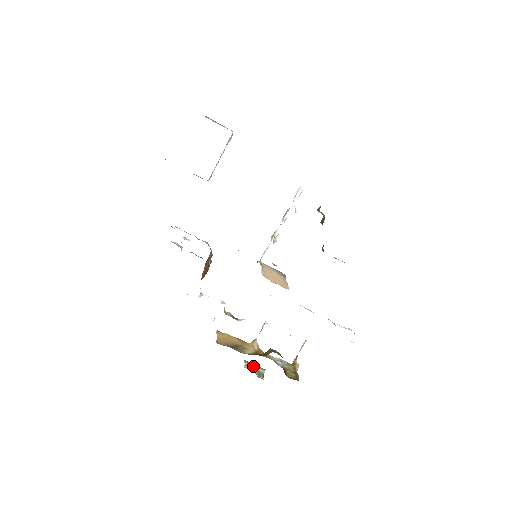
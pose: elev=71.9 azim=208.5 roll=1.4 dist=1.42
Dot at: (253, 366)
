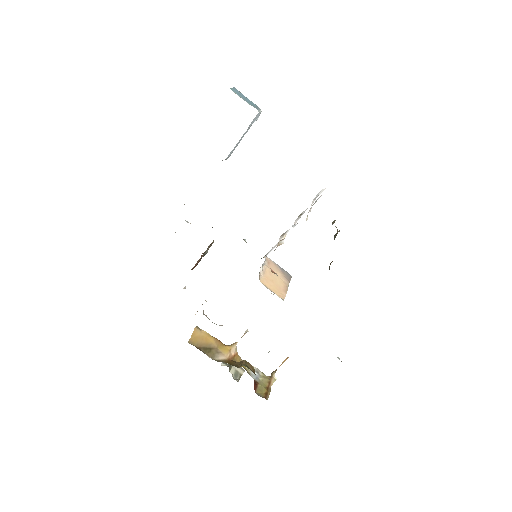
Dot at: occluded
